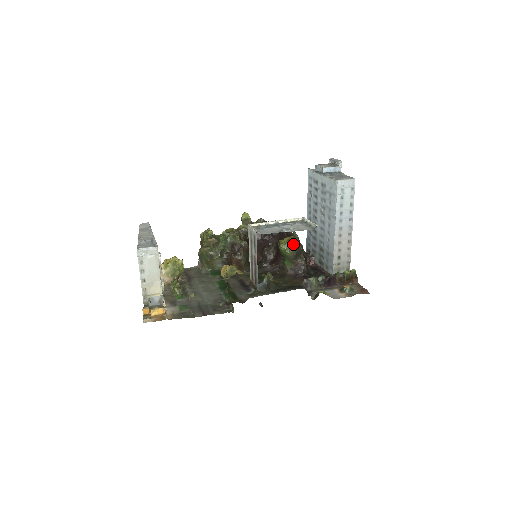
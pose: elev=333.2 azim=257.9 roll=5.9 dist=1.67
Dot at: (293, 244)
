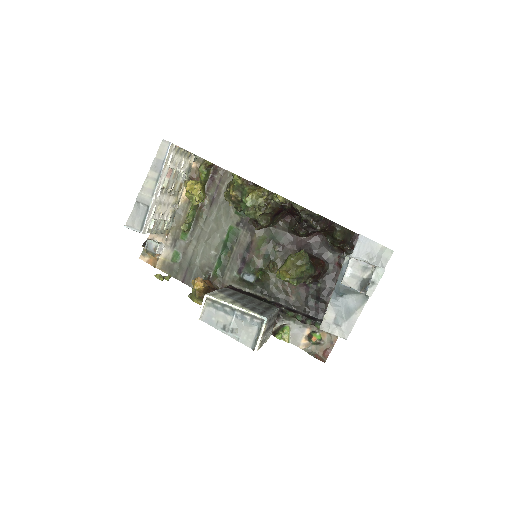
Dot at: (289, 282)
